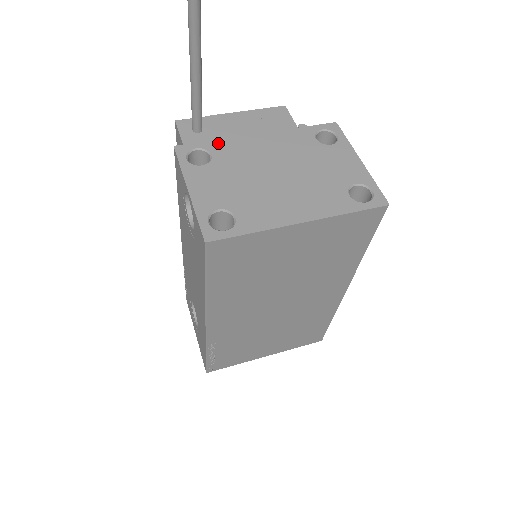
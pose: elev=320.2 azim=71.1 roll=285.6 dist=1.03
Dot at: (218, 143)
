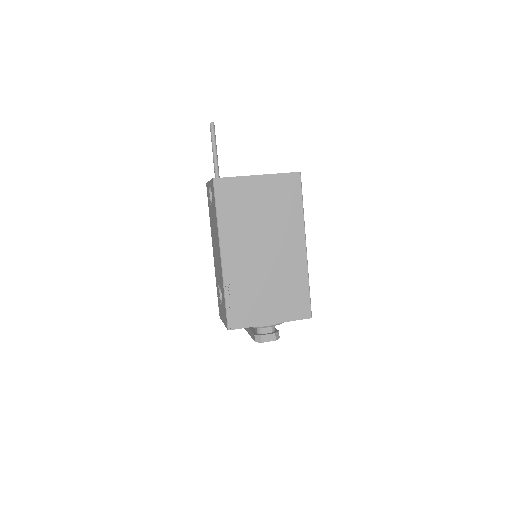
Dot at: occluded
